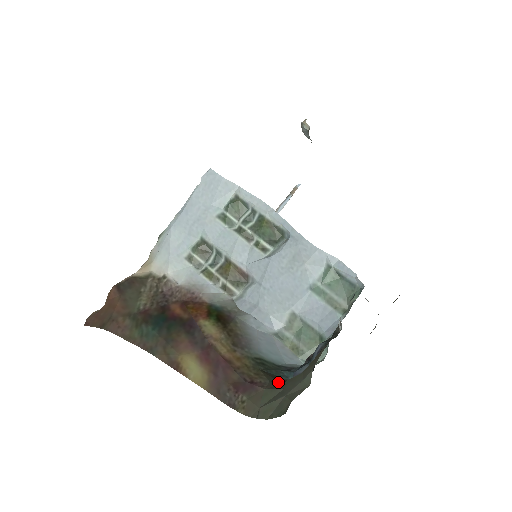
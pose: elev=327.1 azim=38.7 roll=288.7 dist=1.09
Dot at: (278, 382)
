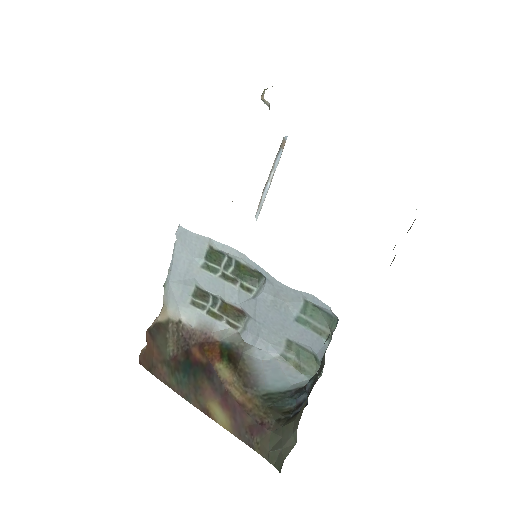
Dot at: (281, 422)
